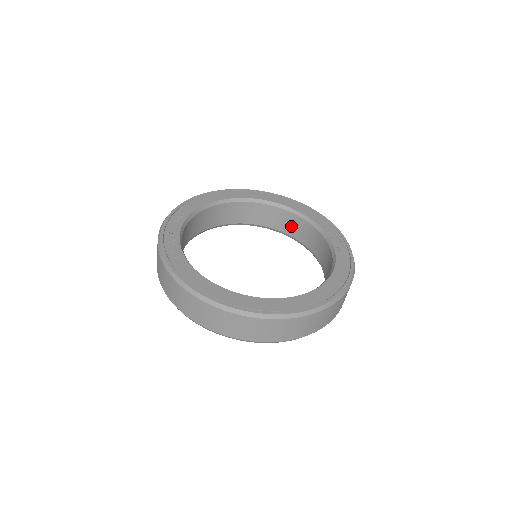
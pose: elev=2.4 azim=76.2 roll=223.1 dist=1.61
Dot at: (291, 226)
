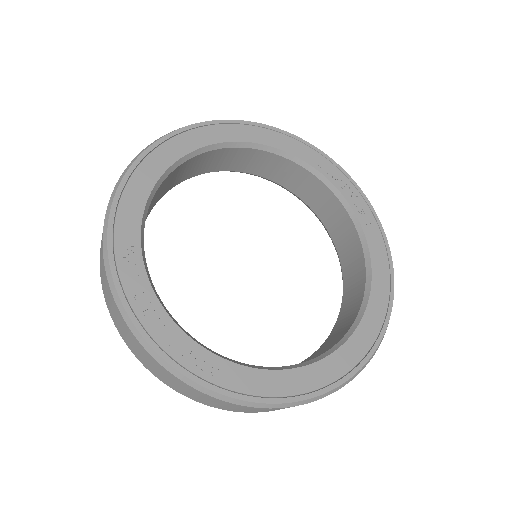
Dot at: (259, 165)
